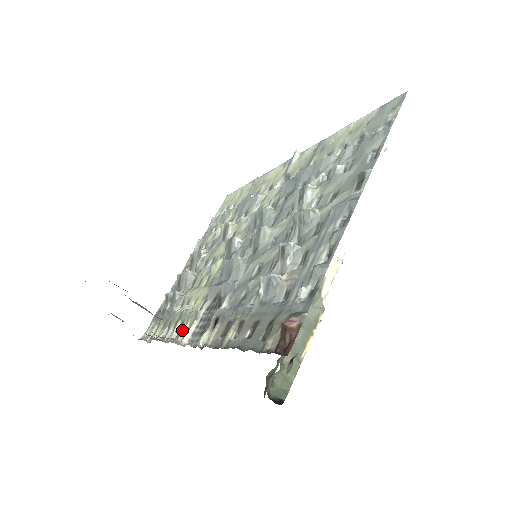
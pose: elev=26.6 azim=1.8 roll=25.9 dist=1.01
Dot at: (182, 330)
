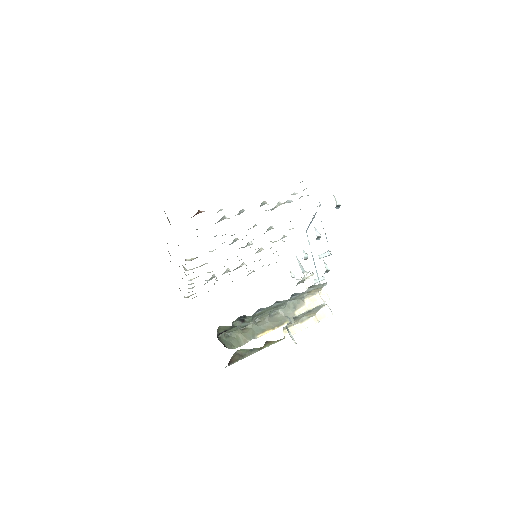
Dot at: occluded
